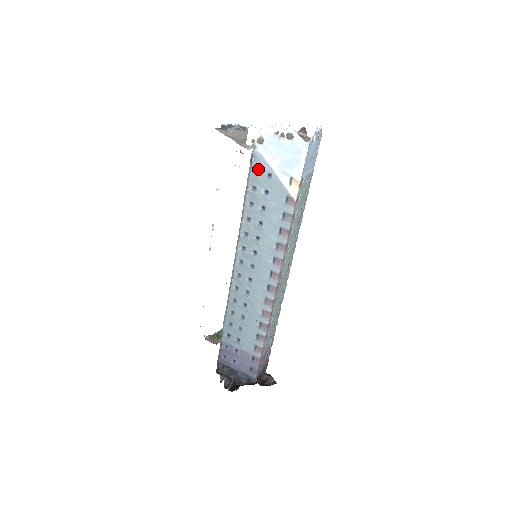
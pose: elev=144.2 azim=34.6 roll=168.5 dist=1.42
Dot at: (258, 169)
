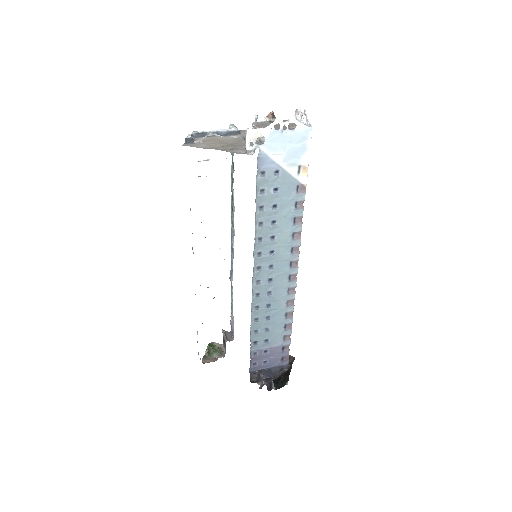
Dot at: (264, 171)
